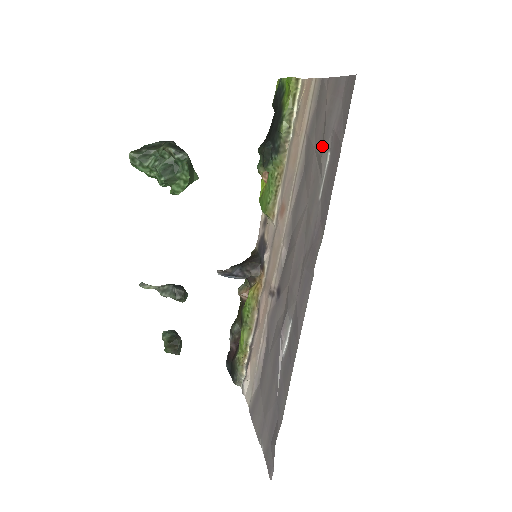
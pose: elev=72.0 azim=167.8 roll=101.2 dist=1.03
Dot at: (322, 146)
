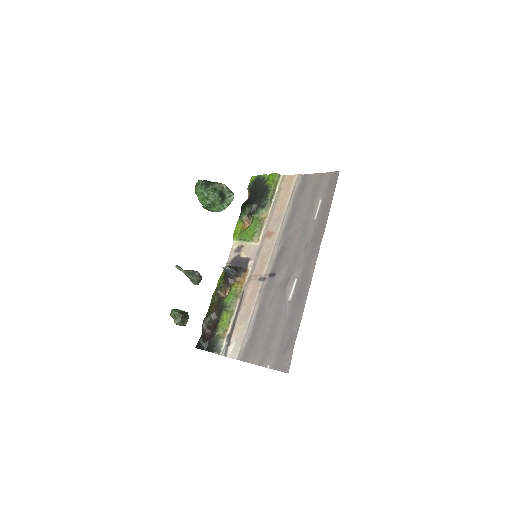
Dot at: (314, 198)
